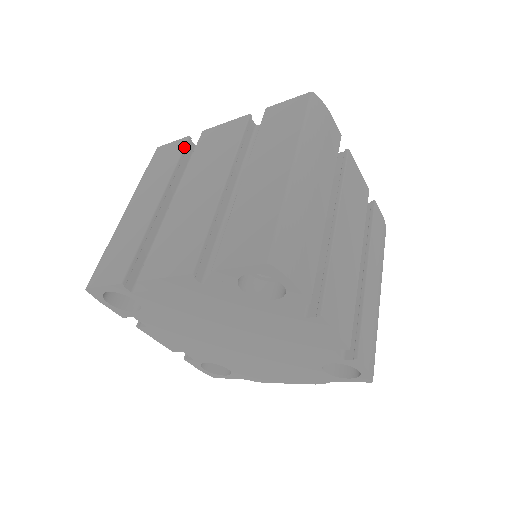
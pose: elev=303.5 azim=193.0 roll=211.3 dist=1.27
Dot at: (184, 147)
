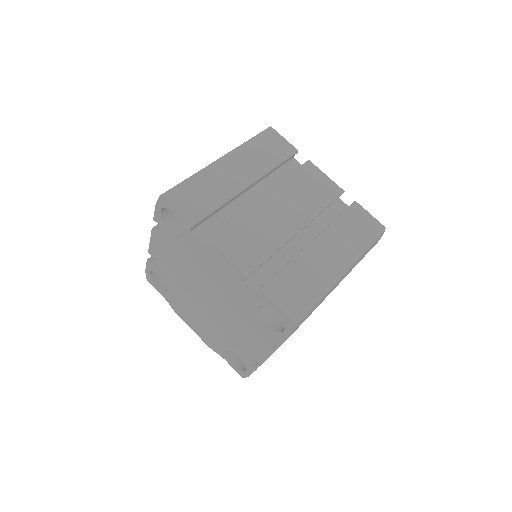
Dot at: (290, 156)
